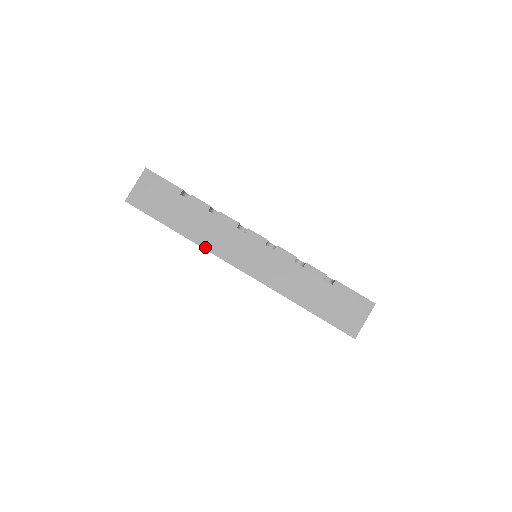
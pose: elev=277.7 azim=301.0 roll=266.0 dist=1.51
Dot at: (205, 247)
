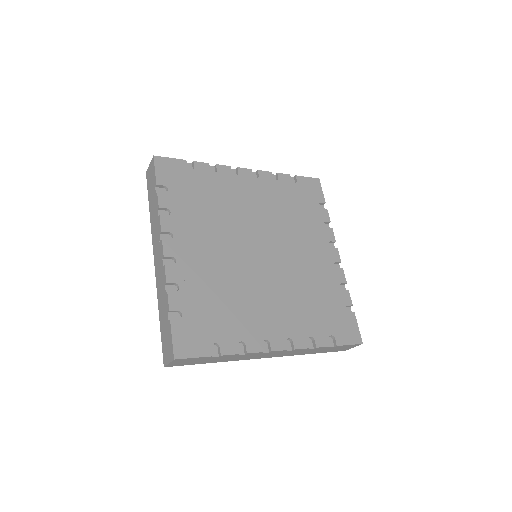
Dot at: (152, 233)
